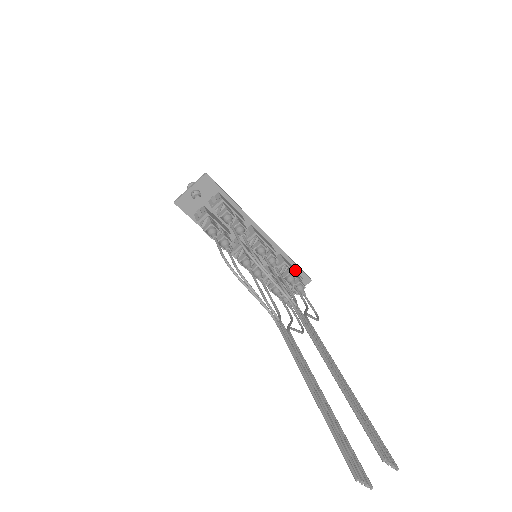
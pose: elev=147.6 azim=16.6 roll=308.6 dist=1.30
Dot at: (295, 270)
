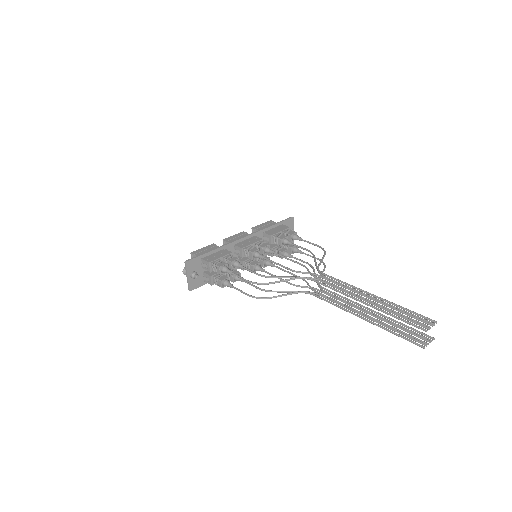
Dot at: (280, 228)
